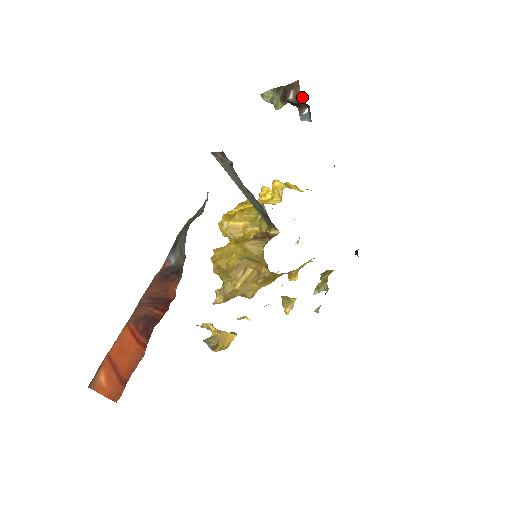
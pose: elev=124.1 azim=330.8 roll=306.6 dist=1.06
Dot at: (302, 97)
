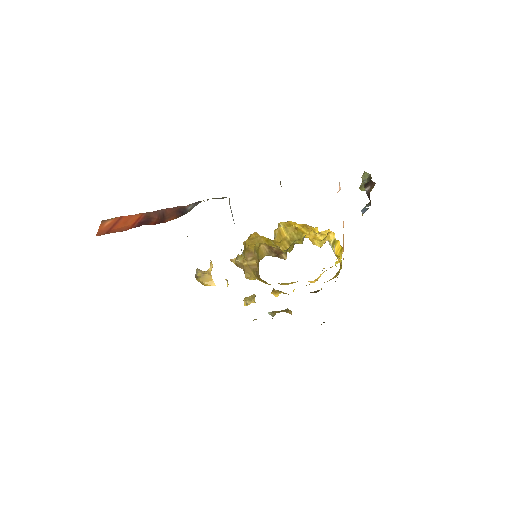
Dot at: occluded
